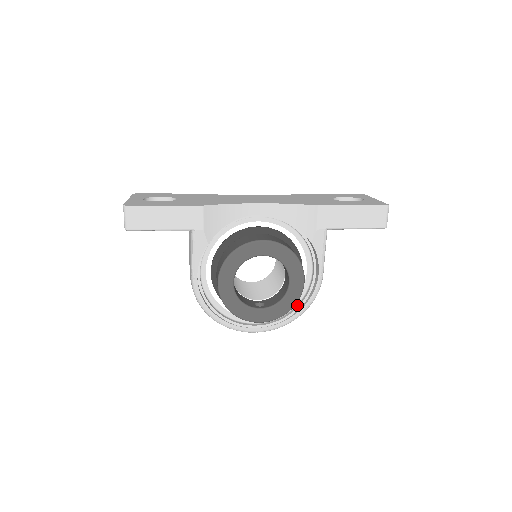
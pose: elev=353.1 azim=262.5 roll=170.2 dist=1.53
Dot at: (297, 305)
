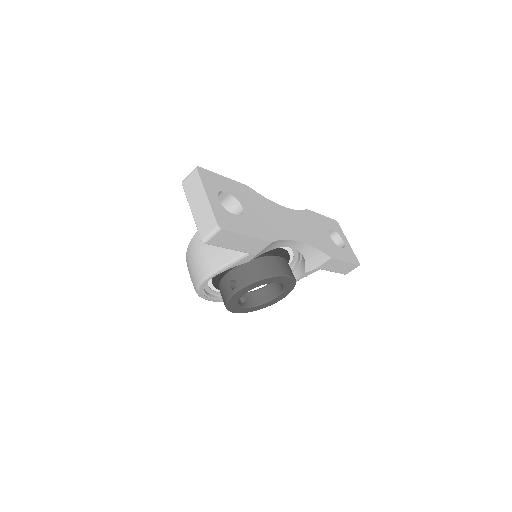
Dot at: occluded
